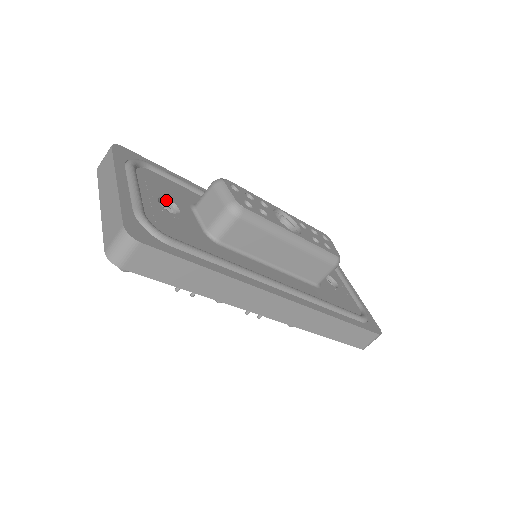
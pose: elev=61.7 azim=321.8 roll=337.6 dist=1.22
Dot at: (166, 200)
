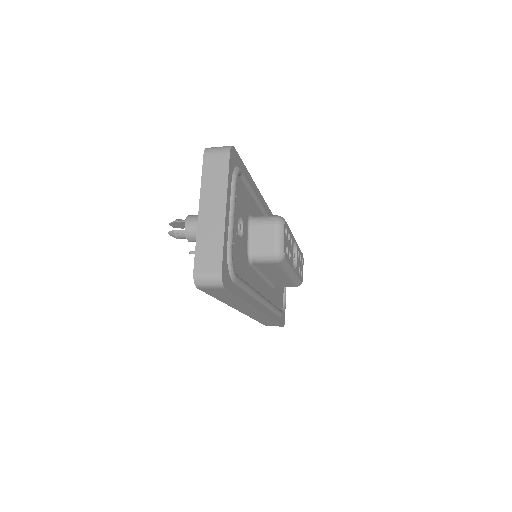
Dot at: (240, 218)
